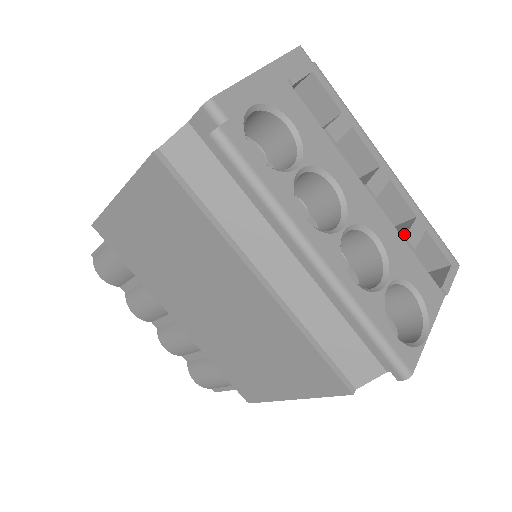
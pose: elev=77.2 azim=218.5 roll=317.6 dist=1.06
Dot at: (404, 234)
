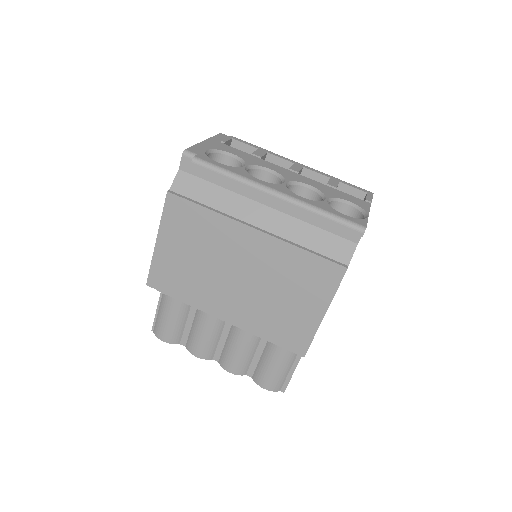
Dot at: occluded
